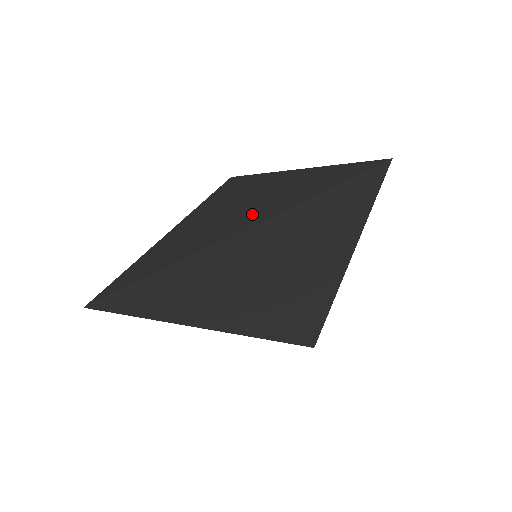
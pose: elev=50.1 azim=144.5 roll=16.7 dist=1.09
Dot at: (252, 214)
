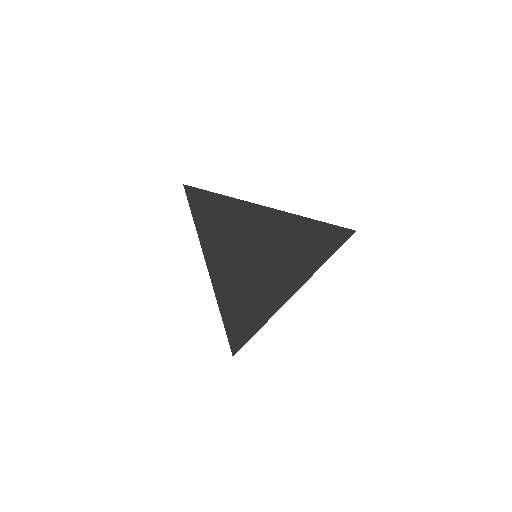
Dot at: occluded
